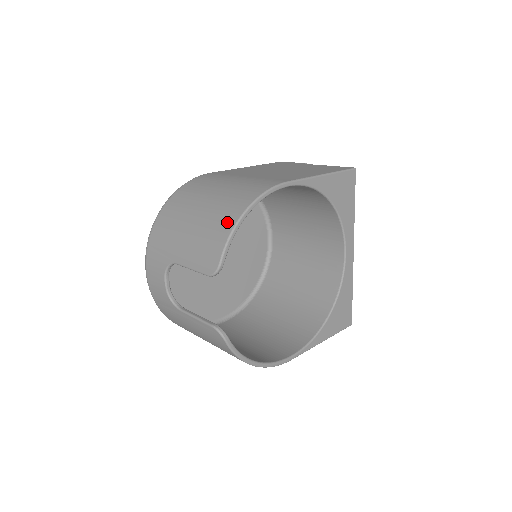
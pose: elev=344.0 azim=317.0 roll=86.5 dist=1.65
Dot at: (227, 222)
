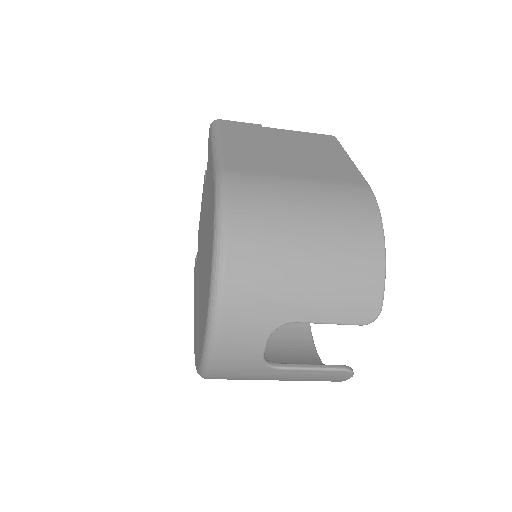
Dot at: (371, 258)
